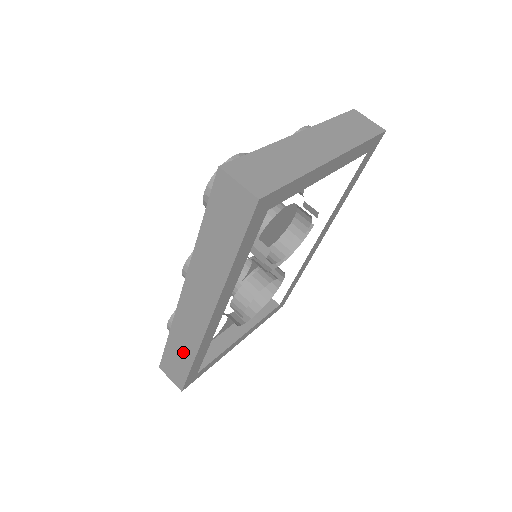
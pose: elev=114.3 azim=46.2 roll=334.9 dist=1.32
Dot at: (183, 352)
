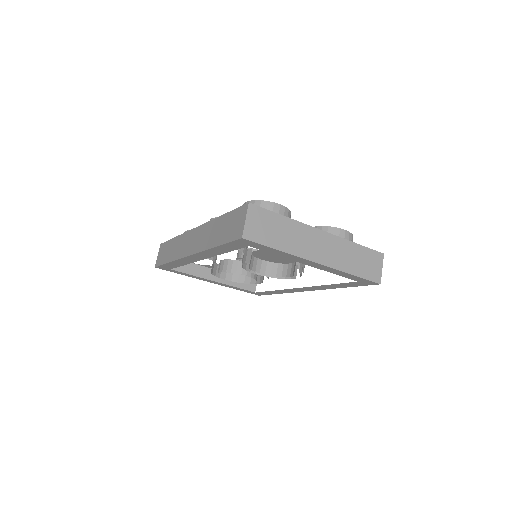
Dot at: (171, 252)
